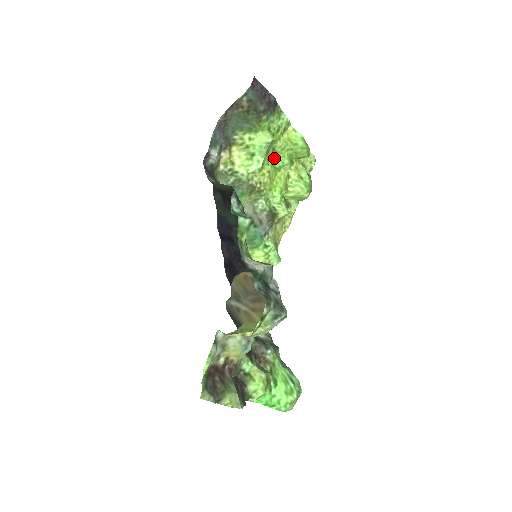
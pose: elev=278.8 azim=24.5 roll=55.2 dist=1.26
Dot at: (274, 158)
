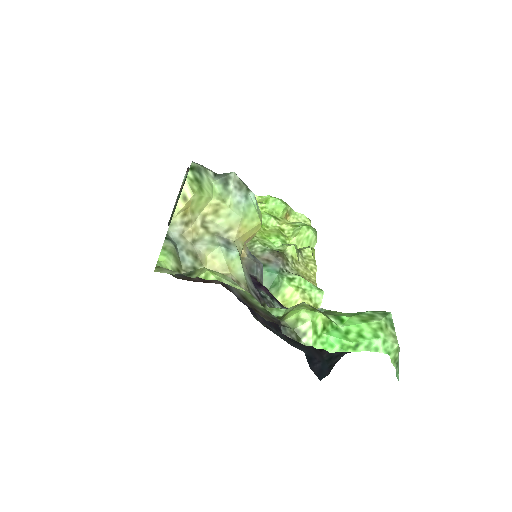
Dot at: occluded
